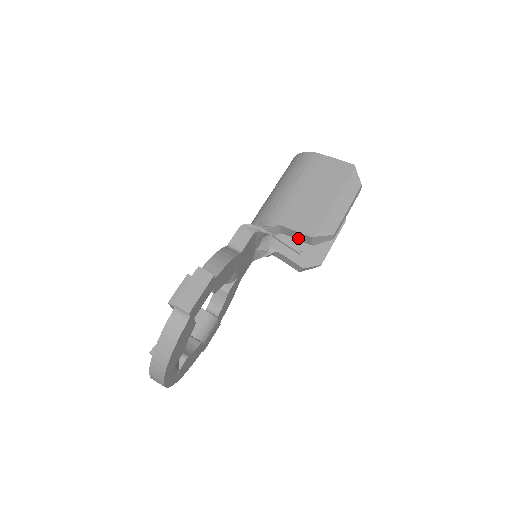
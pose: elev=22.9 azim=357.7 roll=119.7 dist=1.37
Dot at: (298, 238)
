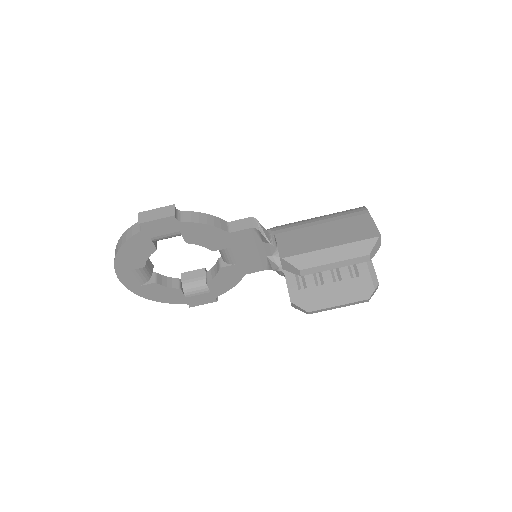
Dot at: occluded
